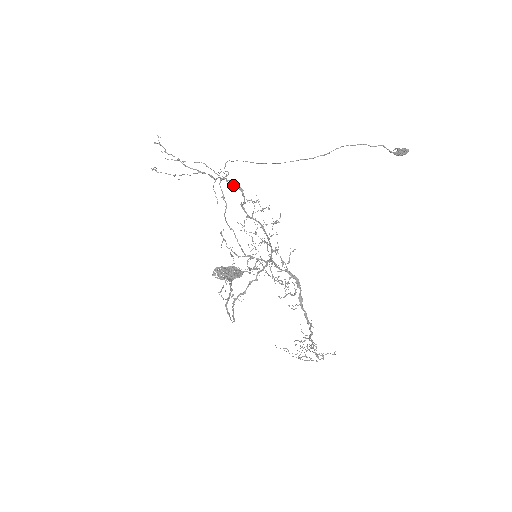
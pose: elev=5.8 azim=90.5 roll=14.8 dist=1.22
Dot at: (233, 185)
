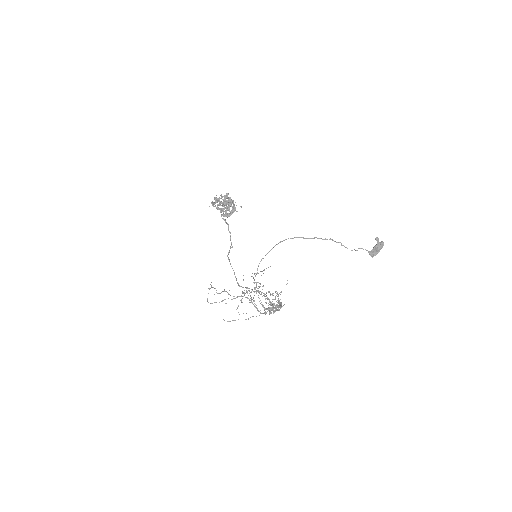
Dot at: occluded
